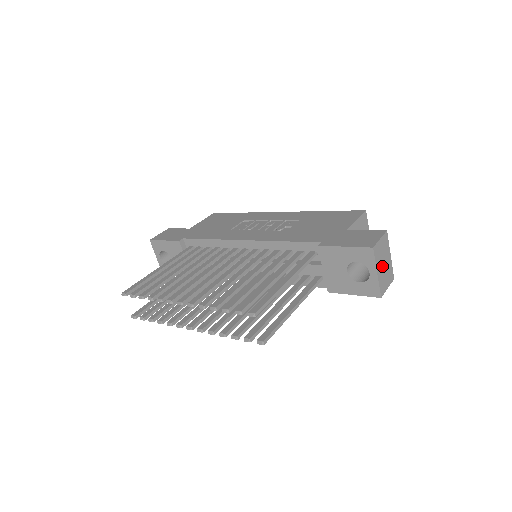
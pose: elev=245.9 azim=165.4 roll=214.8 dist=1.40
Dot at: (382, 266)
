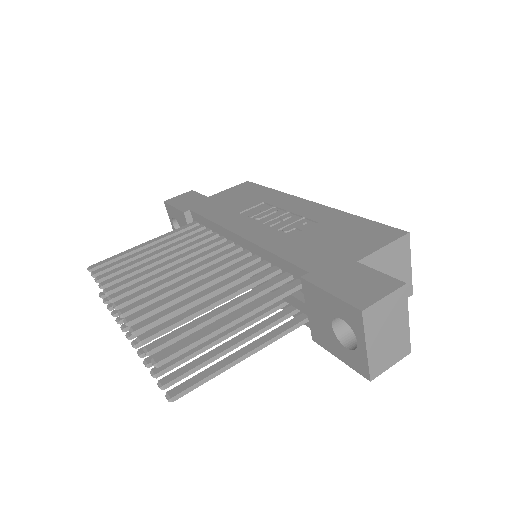
Dot at: (382, 336)
